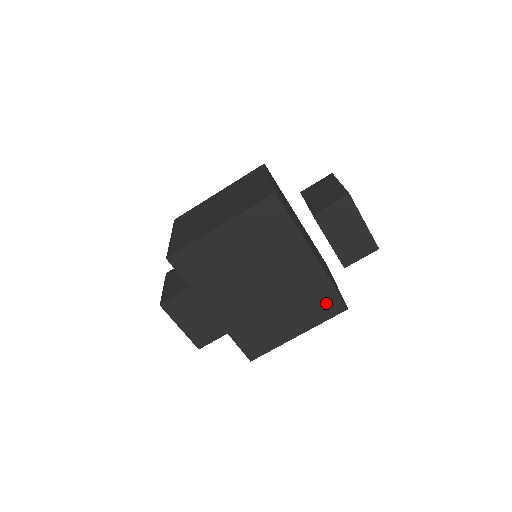
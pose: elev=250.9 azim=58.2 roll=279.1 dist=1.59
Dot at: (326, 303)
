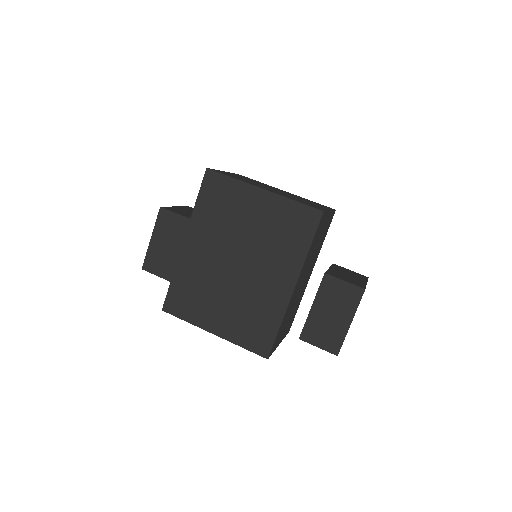
Dot at: (259, 334)
